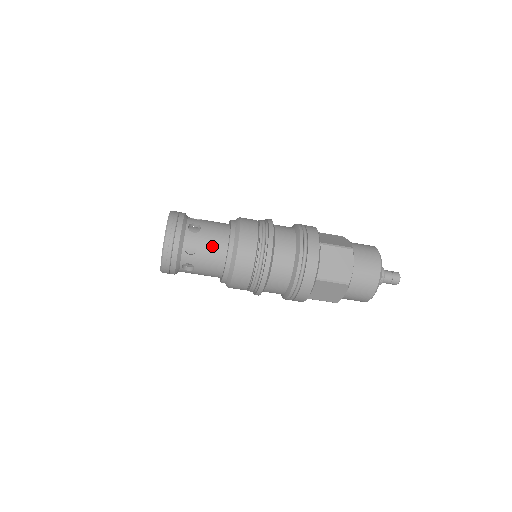
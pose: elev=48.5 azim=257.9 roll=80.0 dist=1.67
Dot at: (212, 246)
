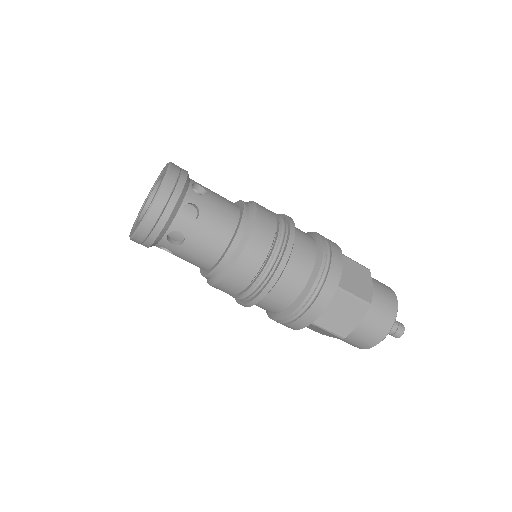
Dot at: (204, 245)
